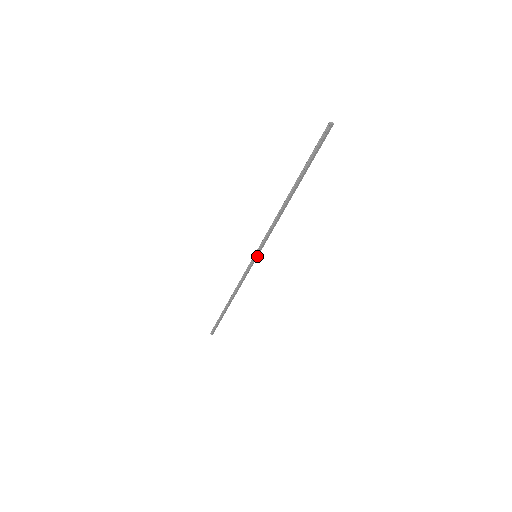
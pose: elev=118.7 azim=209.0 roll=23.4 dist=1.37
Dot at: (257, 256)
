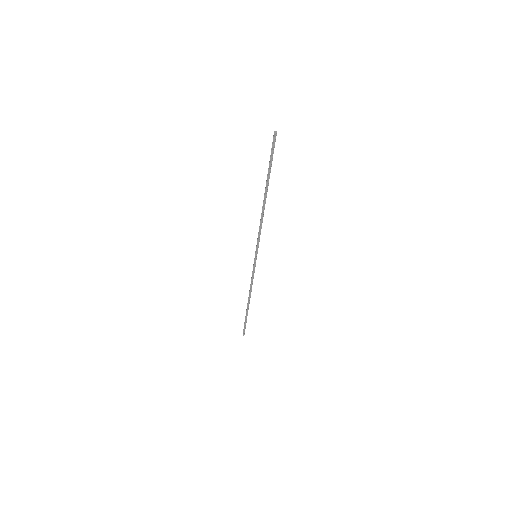
Dot at: occluded
